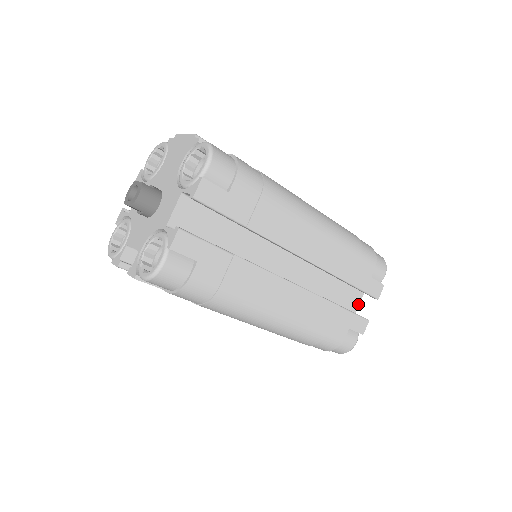
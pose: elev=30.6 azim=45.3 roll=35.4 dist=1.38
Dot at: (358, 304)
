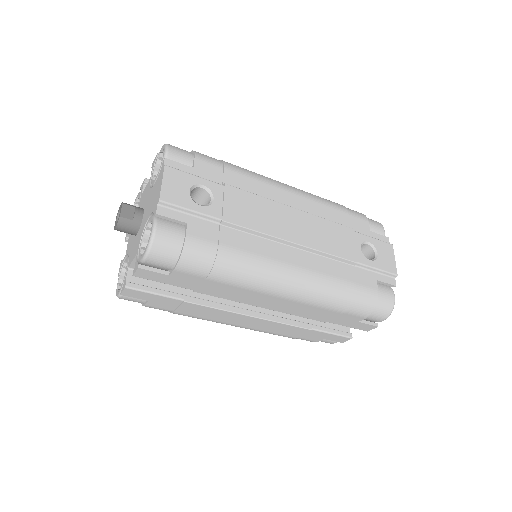
Dot at: occluded
